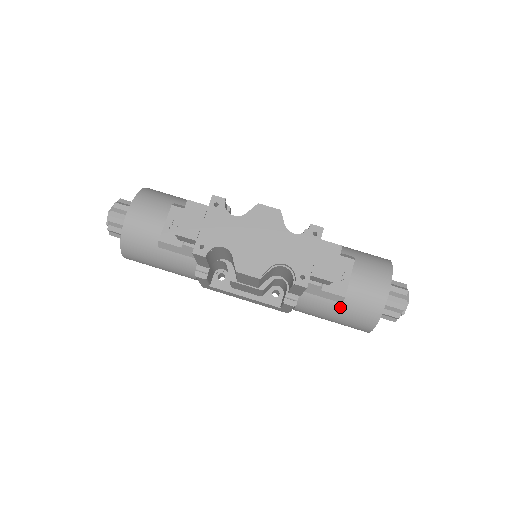
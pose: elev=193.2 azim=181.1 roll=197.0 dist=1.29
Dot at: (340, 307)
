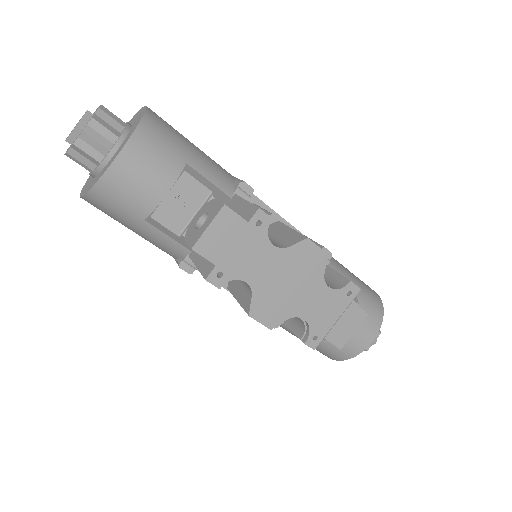
Dot at: occluded
